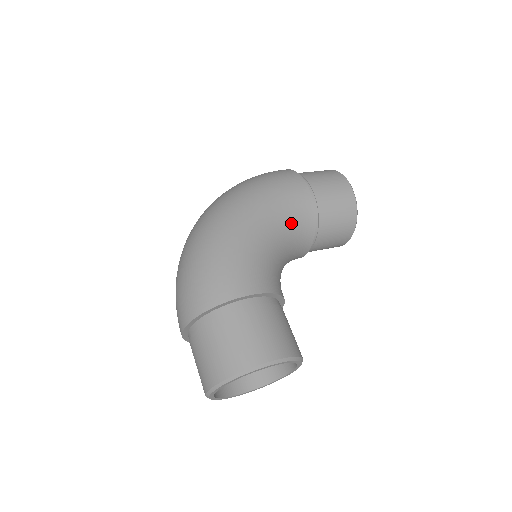
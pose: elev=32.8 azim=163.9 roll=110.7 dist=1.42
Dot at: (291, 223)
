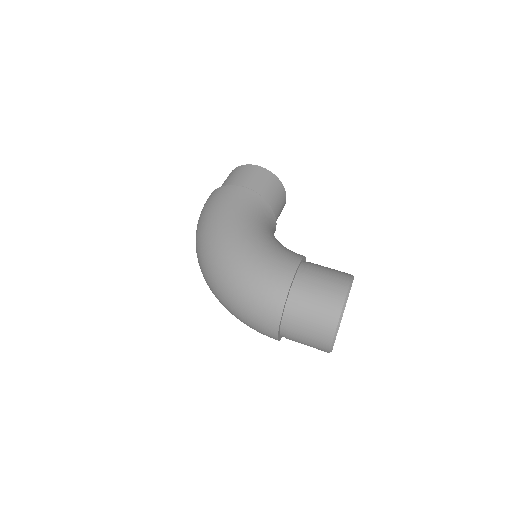
Dot at: (259, 215)
